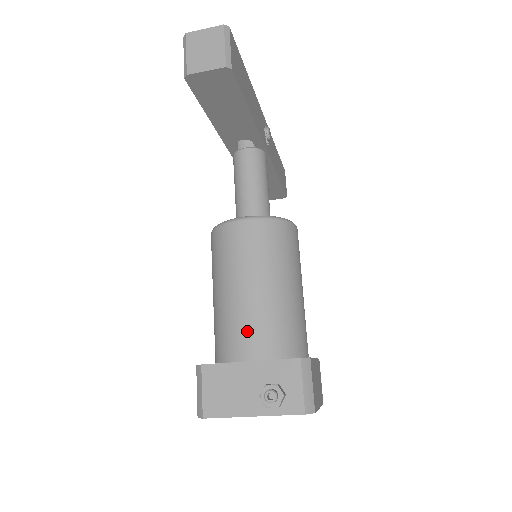
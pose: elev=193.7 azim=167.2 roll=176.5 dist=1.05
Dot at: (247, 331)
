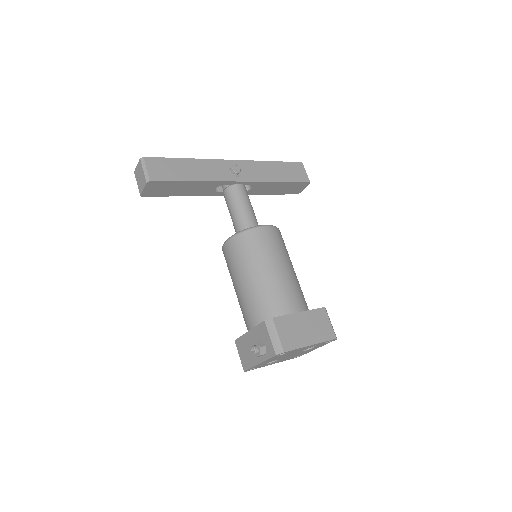
Dot at: (246, 312)
